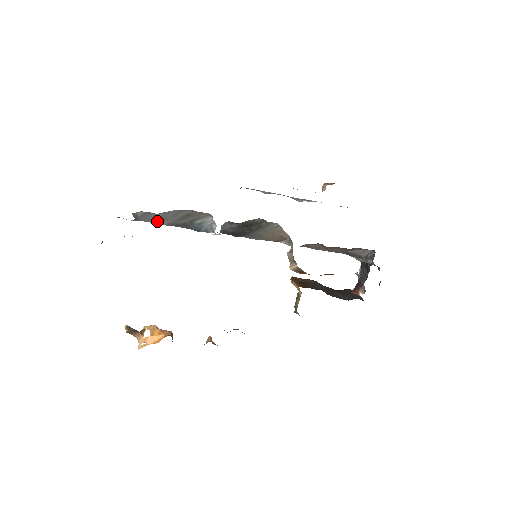
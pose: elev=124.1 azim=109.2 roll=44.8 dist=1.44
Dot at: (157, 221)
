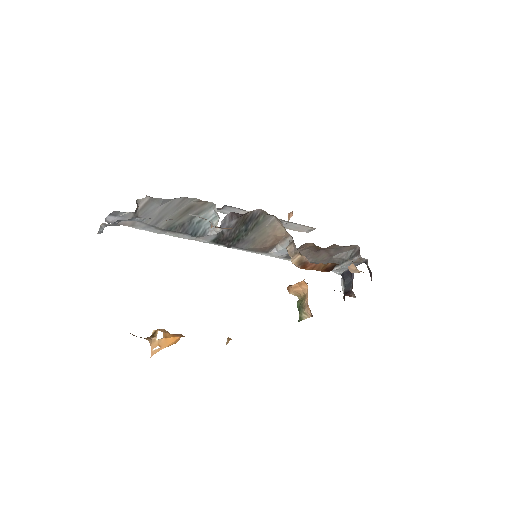
Dot at: (155, 220)
